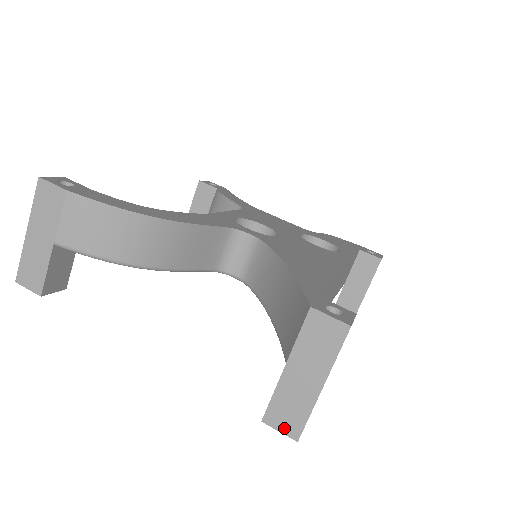
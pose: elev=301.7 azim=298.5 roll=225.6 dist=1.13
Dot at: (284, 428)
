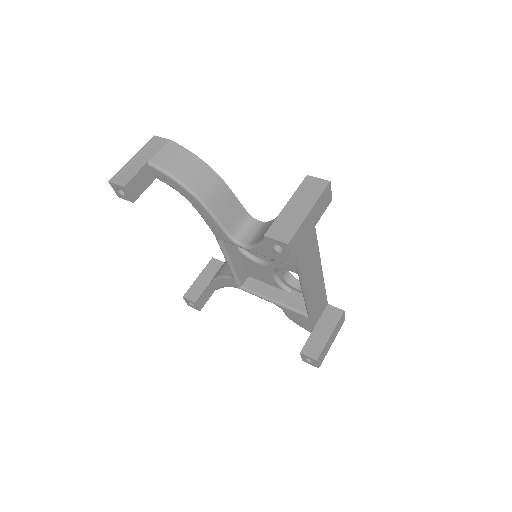
Dot at: (279, 237)
